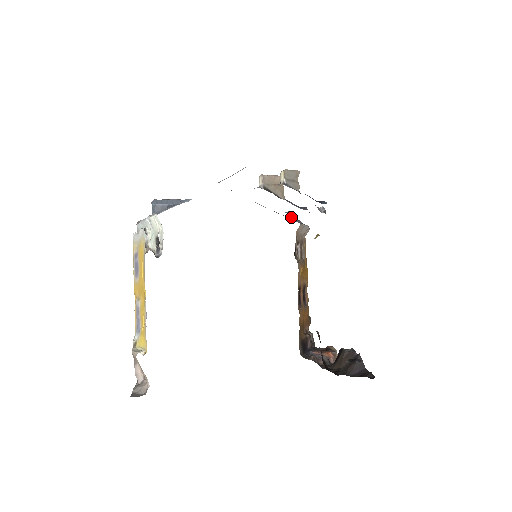
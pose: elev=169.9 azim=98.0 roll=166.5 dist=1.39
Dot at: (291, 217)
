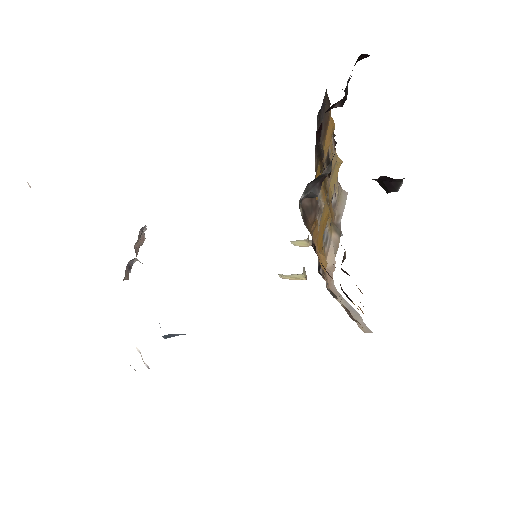
Dot at: occluded
